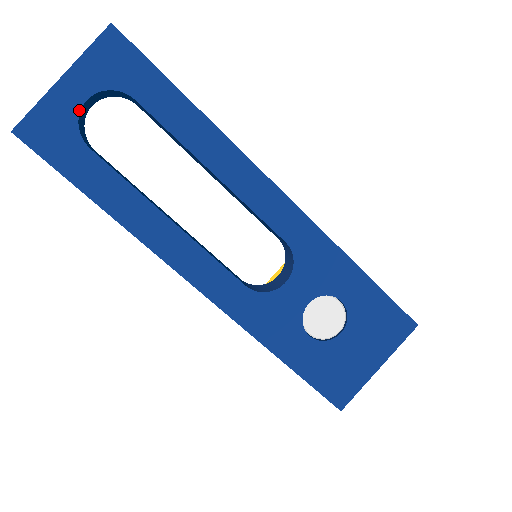
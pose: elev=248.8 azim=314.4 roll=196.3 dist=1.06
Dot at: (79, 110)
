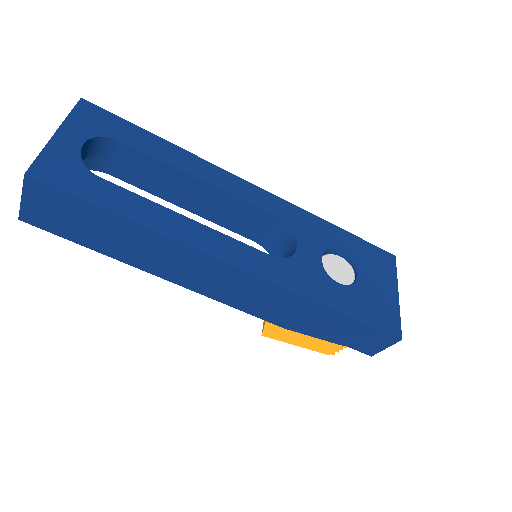
Dot at: (79, 152)
